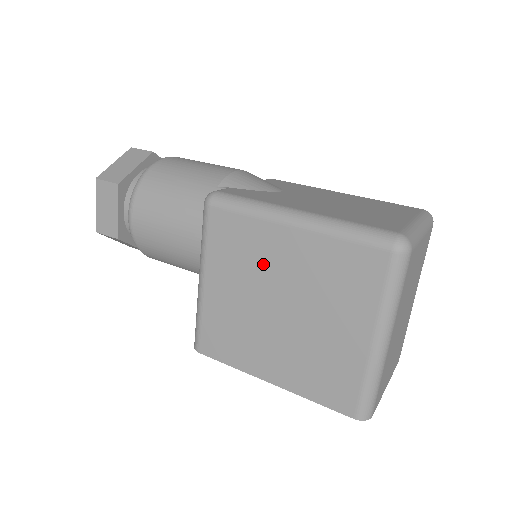
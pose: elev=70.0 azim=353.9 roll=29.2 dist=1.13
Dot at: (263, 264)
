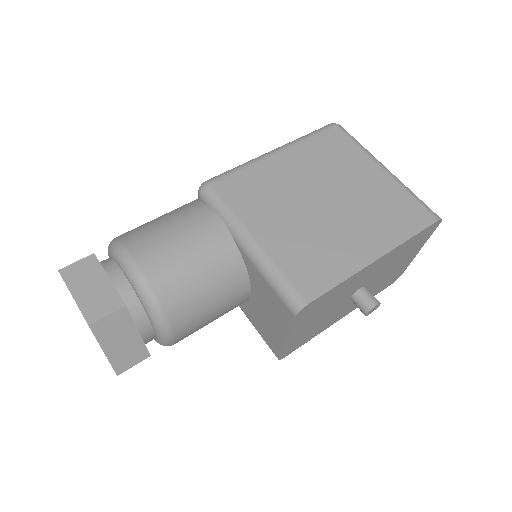
Dot at: (283, 186)
